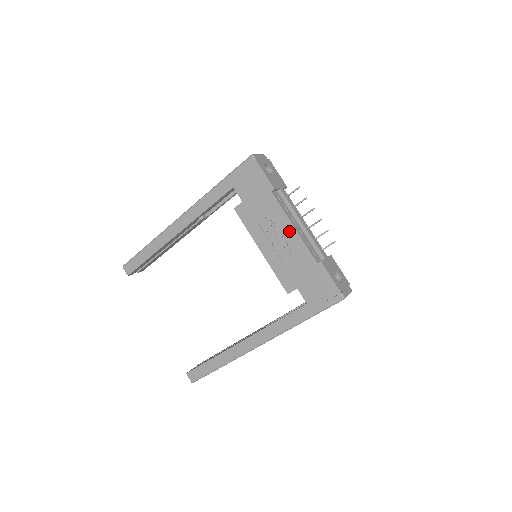
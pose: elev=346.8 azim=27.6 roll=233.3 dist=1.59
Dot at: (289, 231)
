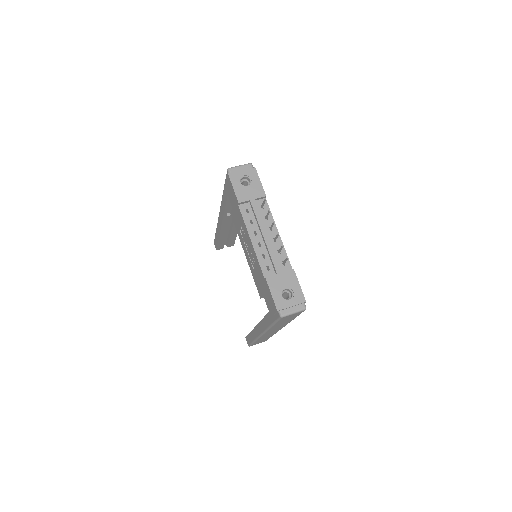
Dot at: (250, 243)
